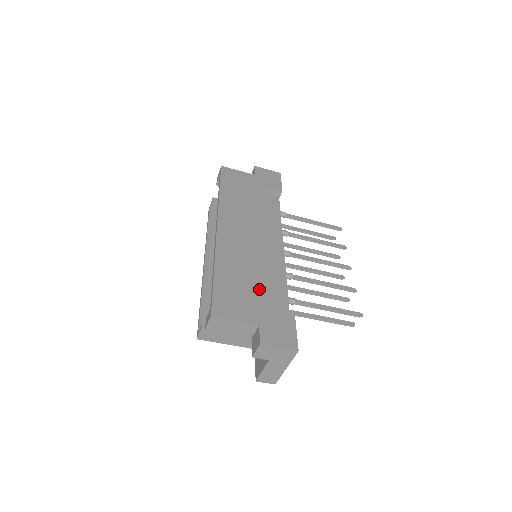
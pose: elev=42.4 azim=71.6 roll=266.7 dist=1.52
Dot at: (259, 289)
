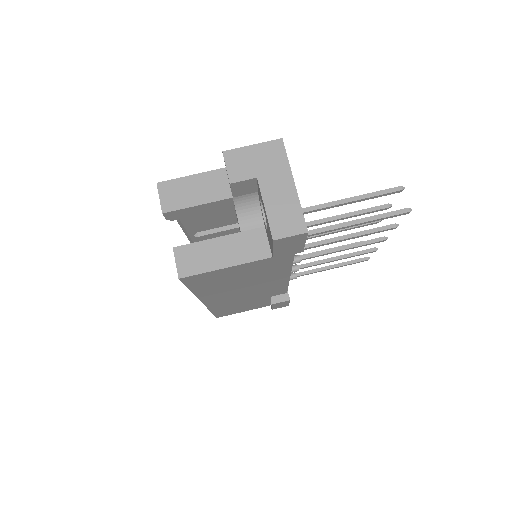
Dot at: occluded
